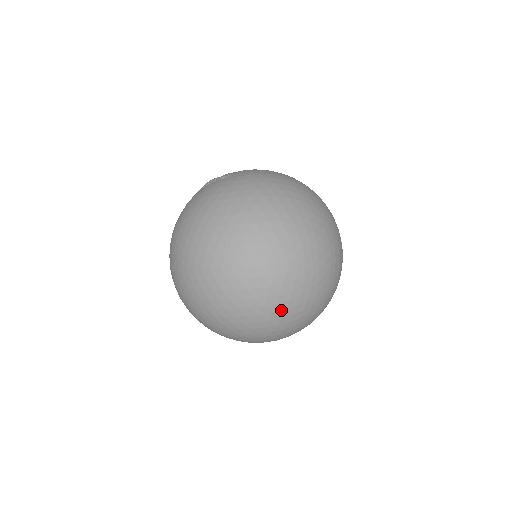
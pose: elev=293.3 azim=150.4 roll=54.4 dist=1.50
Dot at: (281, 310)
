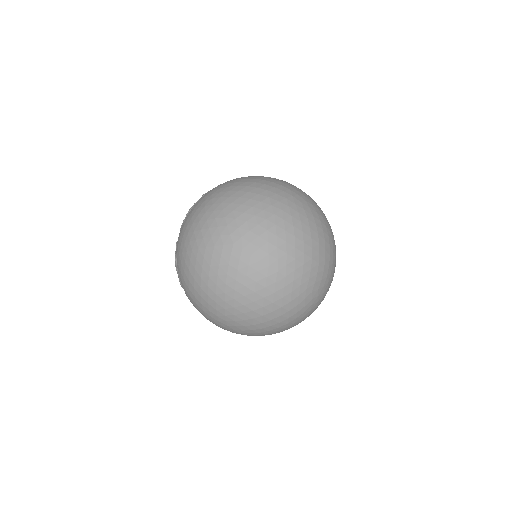
Dot at: (322, 240)
